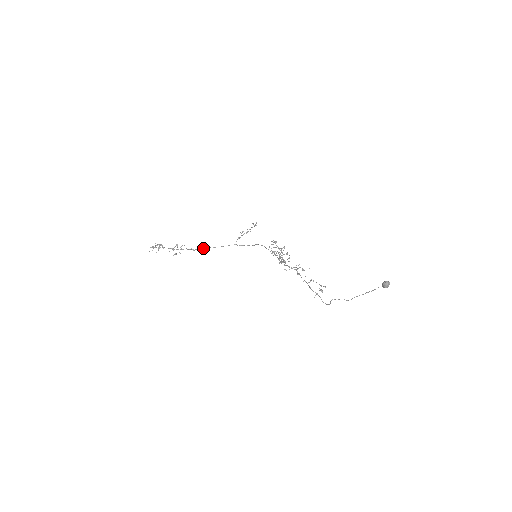
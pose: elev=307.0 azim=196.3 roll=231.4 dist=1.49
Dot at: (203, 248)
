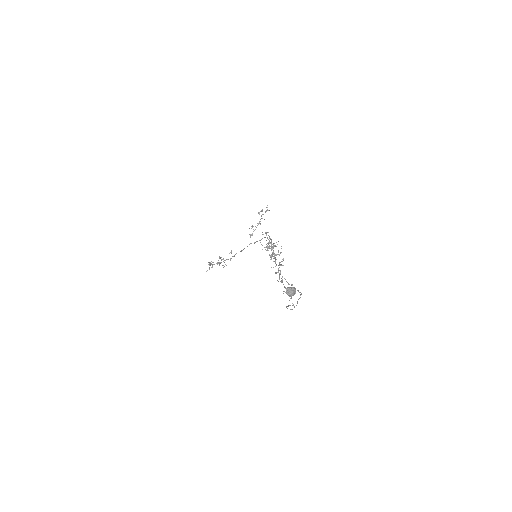
Dot at: occluded
